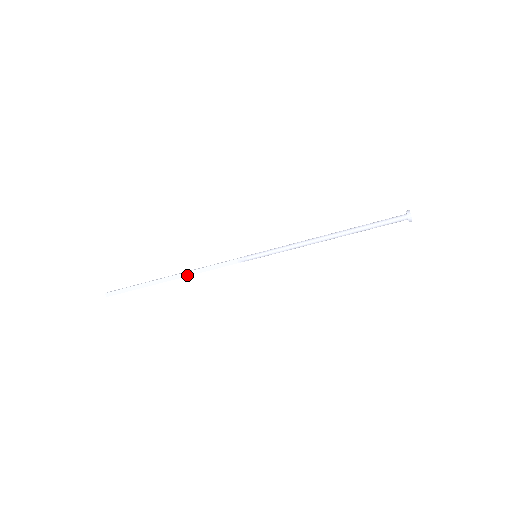
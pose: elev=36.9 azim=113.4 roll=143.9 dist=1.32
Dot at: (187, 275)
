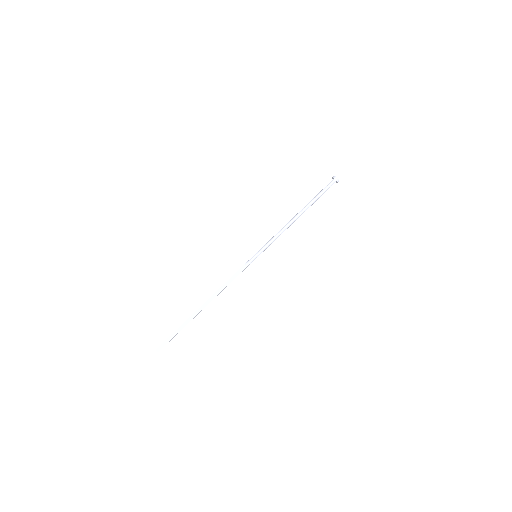
Dot at: (214, 297)
